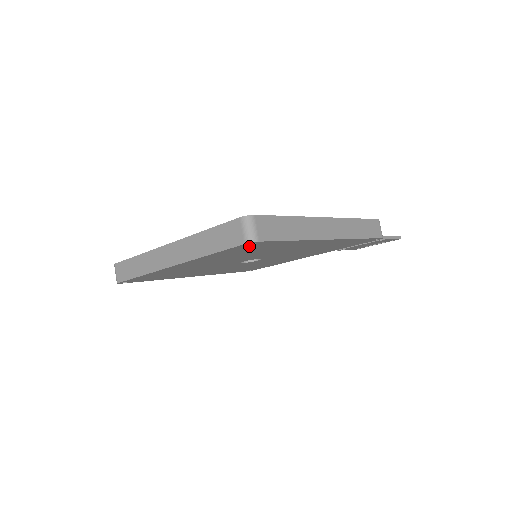
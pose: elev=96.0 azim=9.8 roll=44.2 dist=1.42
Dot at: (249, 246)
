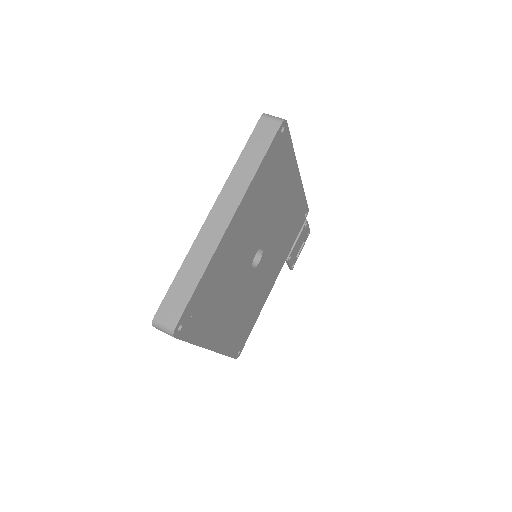
Dot at: (279, 144)
